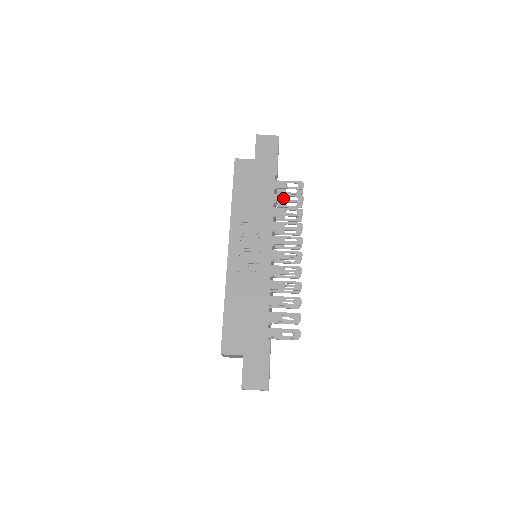
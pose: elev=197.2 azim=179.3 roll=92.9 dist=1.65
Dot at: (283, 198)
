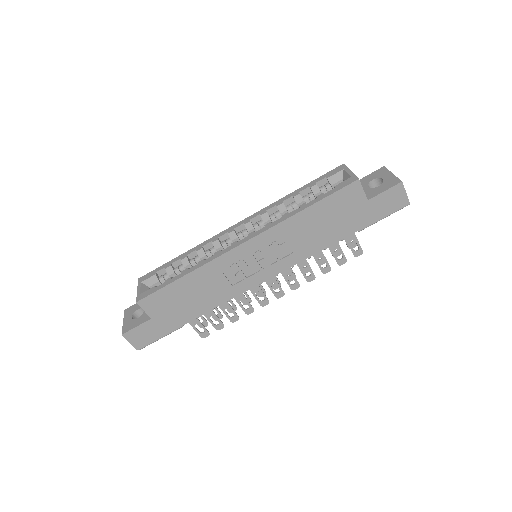
Dot at: (335, 247)
